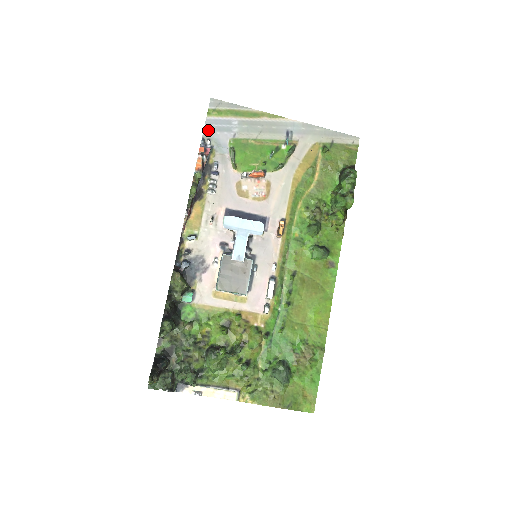
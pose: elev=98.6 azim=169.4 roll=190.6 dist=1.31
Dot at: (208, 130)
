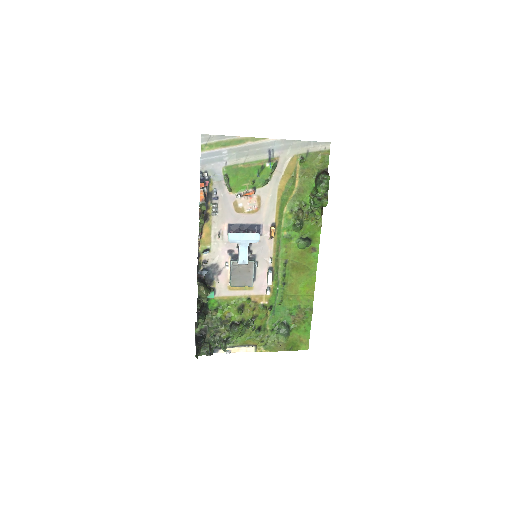
Dot at: (204, 163)
